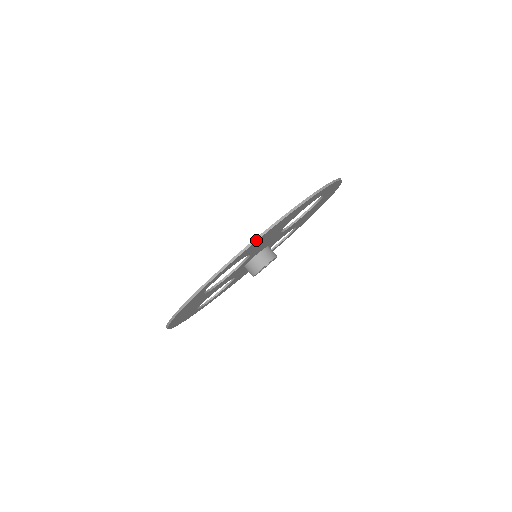
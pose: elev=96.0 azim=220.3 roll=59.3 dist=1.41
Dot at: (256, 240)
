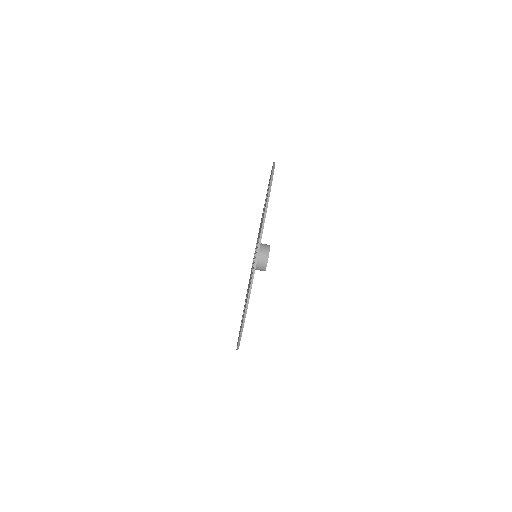
Dot at: (267, 204)
